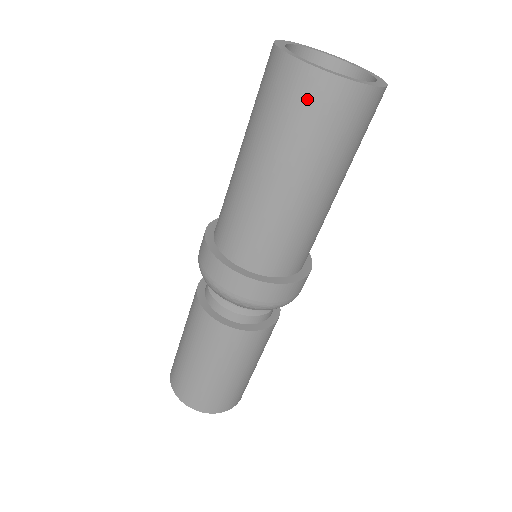
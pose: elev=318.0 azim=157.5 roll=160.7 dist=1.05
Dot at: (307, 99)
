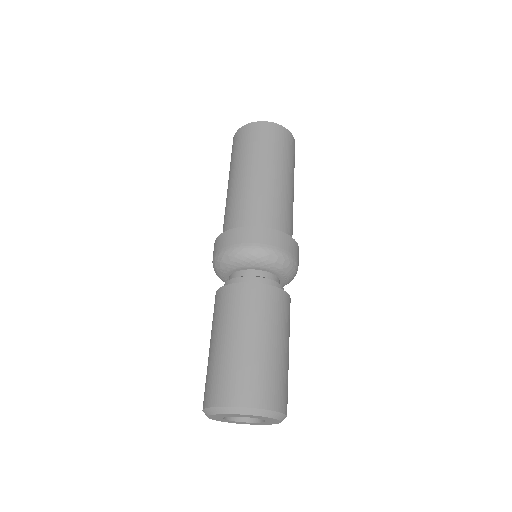
Dot at: (284, 139)
